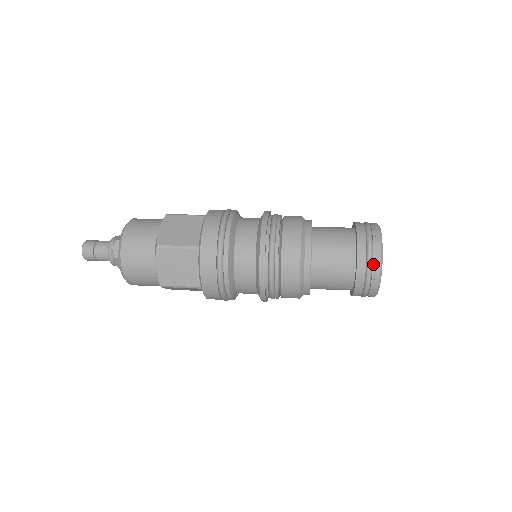
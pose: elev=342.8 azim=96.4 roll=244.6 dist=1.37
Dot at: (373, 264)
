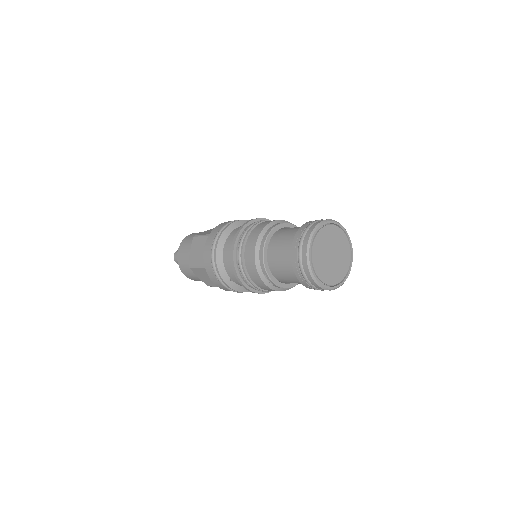
Dot at: (304, 238)
